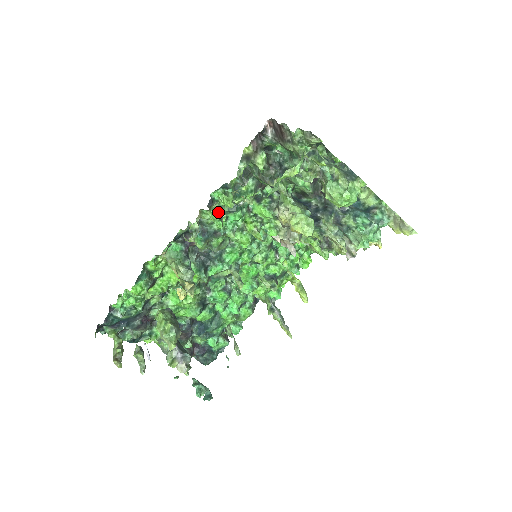
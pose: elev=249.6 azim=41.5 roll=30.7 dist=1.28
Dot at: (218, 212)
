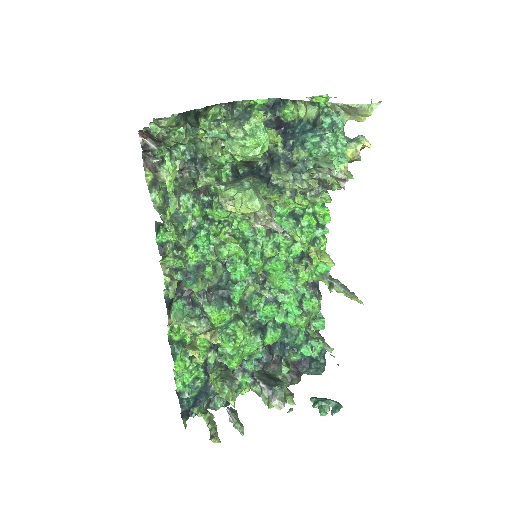
Dot at: (174, 252)
